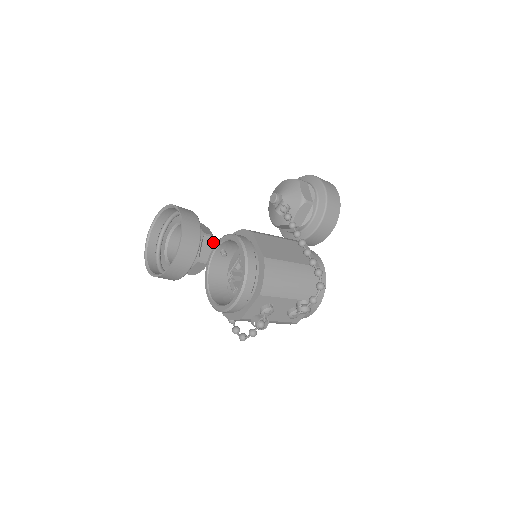
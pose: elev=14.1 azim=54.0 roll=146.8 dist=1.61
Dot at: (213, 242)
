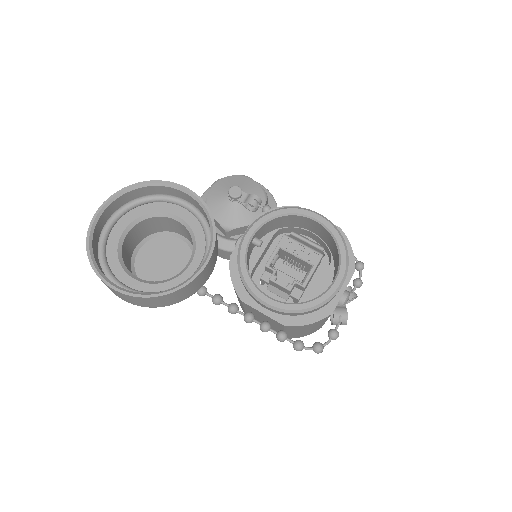
Dot at: occluded
